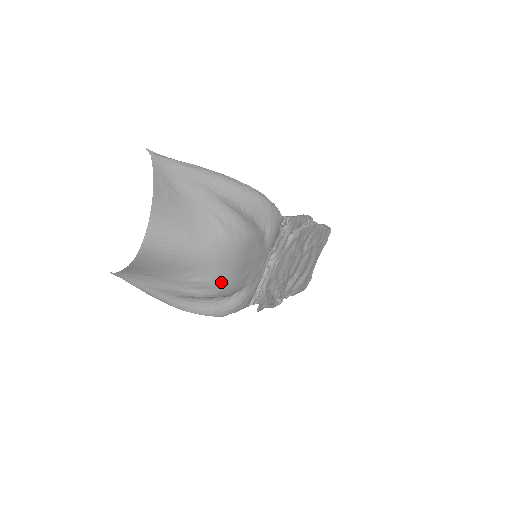
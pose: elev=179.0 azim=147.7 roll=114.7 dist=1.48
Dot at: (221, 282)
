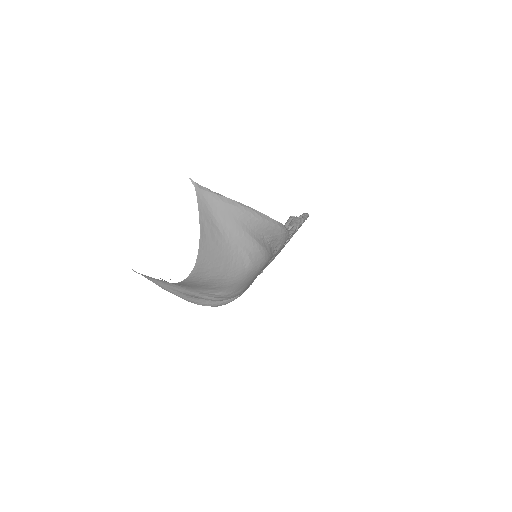
Dot at: (236, 294)
